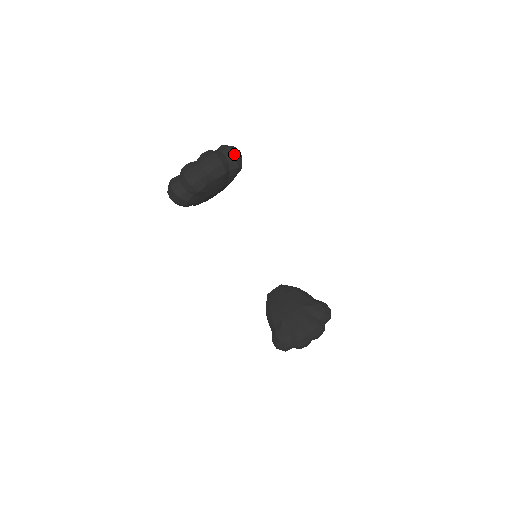
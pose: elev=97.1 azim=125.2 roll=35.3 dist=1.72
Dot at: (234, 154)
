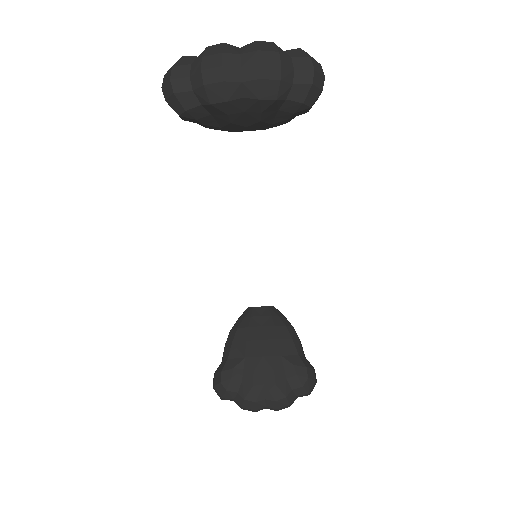
Dot at: (311, 75)
